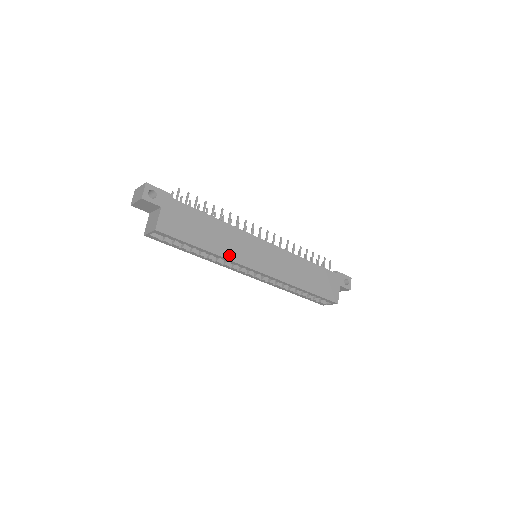
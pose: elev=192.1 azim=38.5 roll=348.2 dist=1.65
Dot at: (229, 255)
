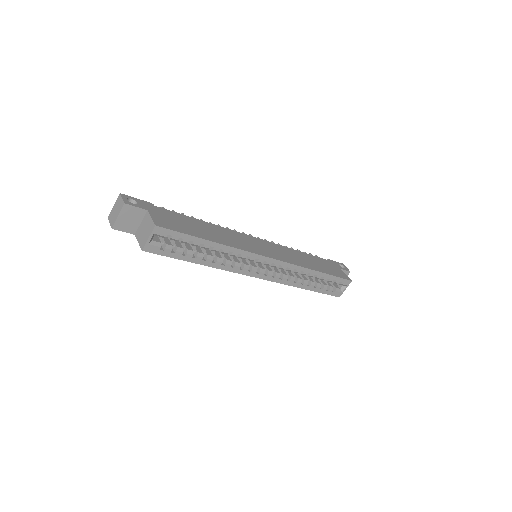
Dot at: (235, 246)
